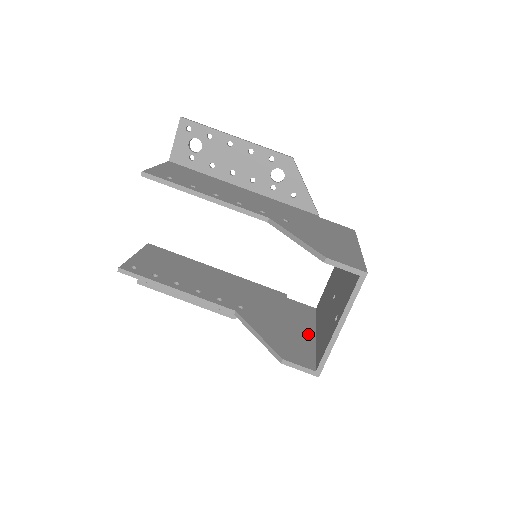
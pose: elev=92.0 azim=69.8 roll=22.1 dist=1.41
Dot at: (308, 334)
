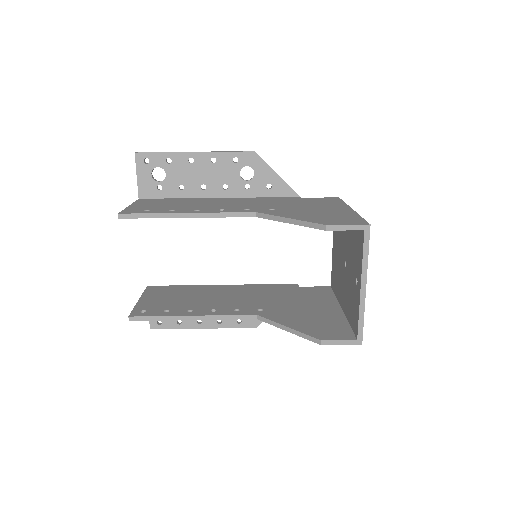
Dot at: (334, 311)
